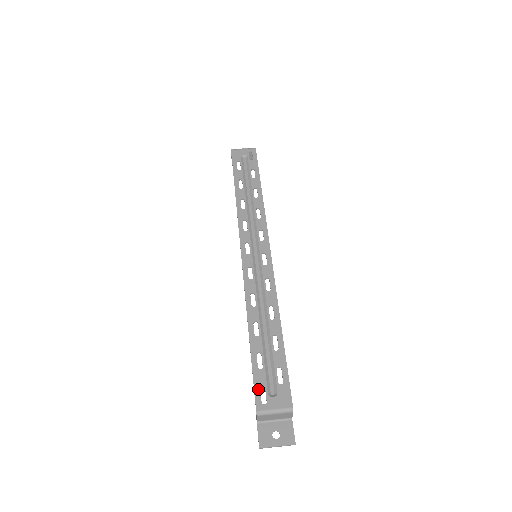
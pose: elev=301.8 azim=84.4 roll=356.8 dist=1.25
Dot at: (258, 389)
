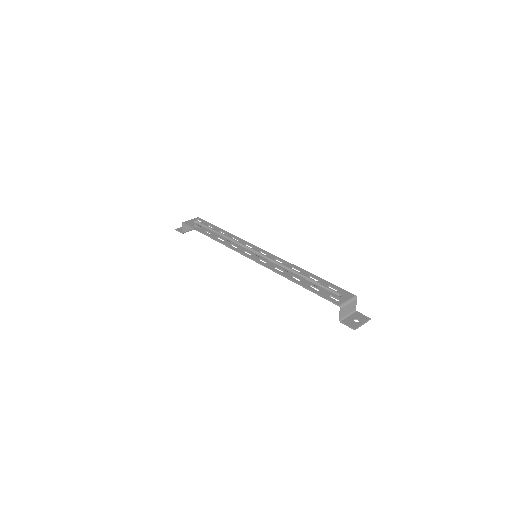
Dot at: (329, 297)
